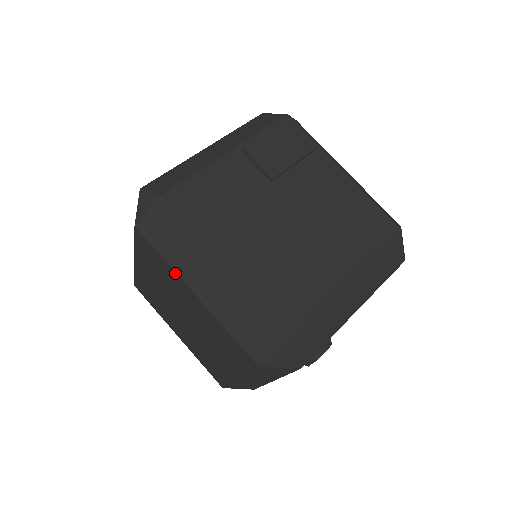
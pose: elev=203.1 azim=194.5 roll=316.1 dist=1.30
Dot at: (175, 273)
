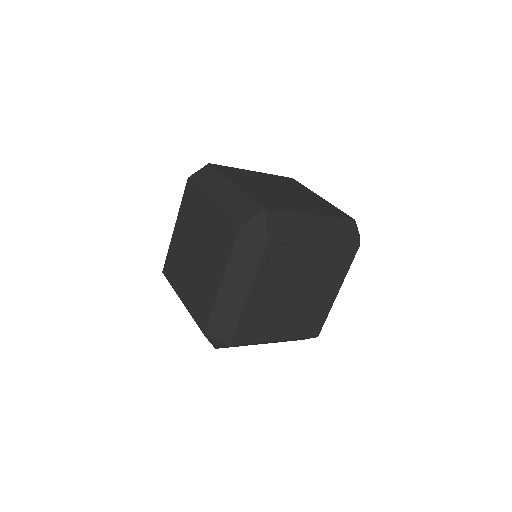
Dot at: (247, 345)
